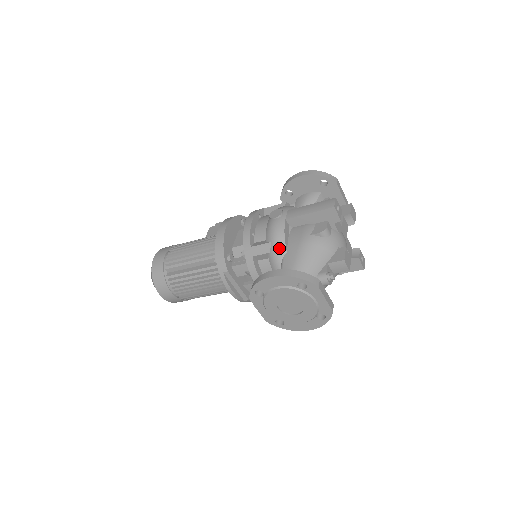
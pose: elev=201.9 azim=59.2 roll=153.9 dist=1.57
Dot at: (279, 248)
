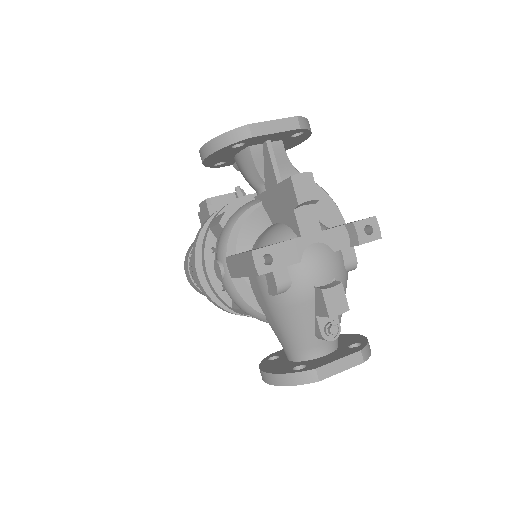
Dot at: (254, 316)
